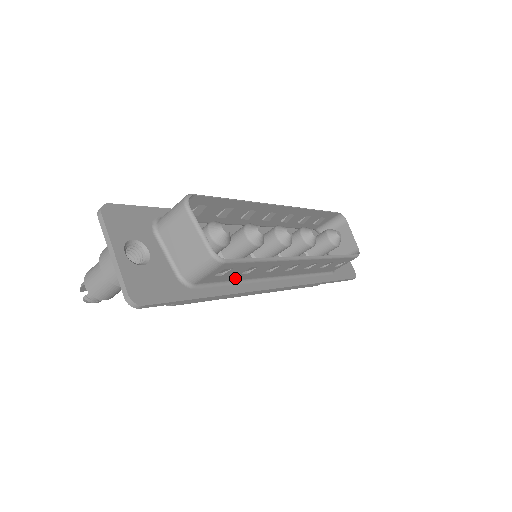
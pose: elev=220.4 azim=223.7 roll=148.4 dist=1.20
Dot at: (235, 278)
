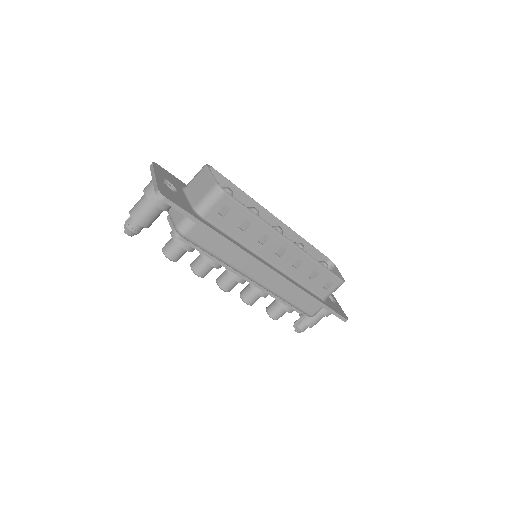
Dot at: (234, 233)
